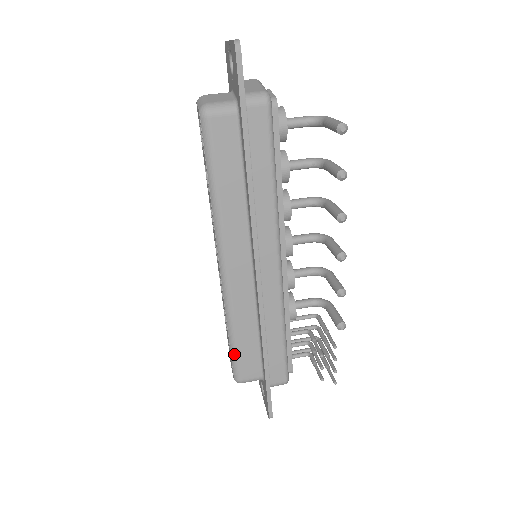
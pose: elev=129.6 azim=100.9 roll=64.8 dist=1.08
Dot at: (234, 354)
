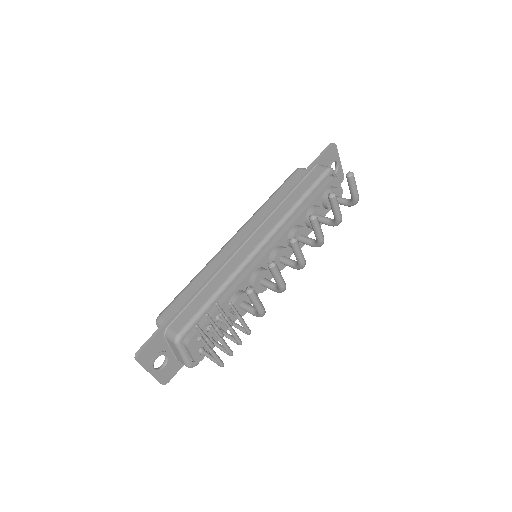
Dot at: (179, 294)
